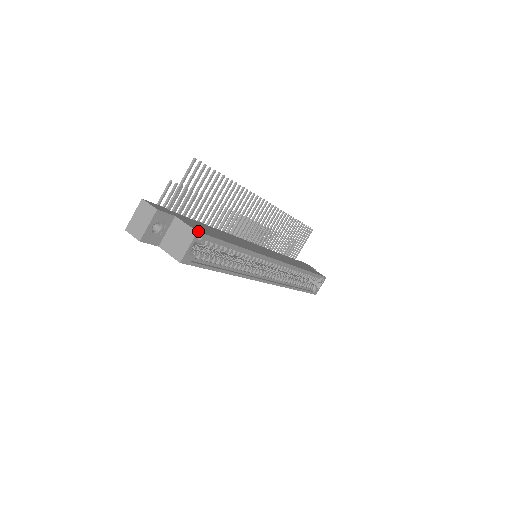
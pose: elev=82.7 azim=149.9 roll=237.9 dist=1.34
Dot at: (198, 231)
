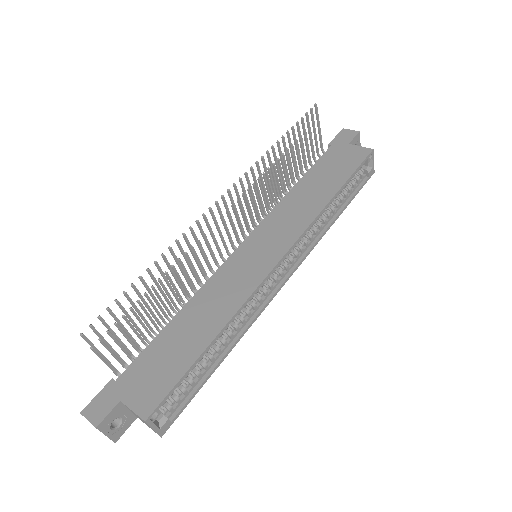
Dot at: (146, 417)
